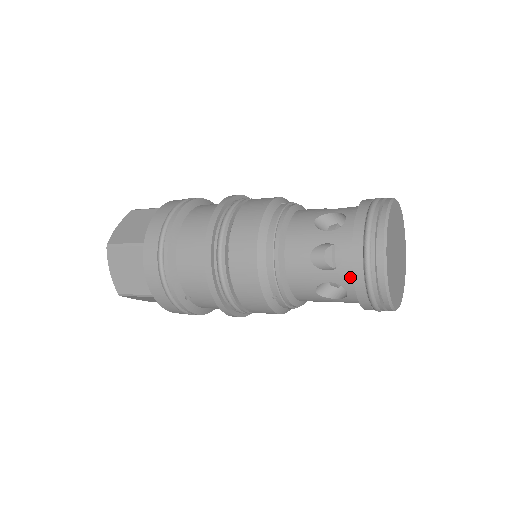
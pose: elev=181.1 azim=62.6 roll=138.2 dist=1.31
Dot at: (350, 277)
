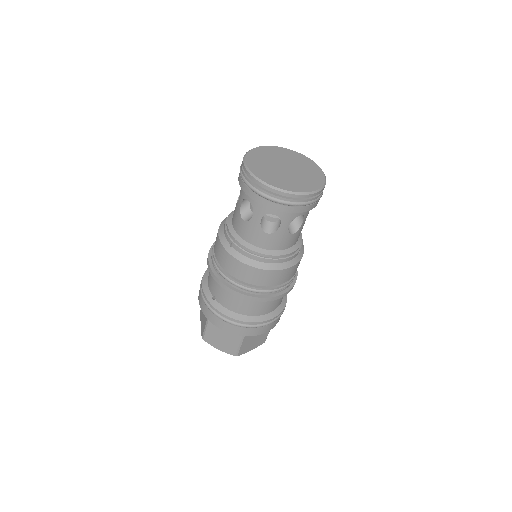
Dot at: occluded
